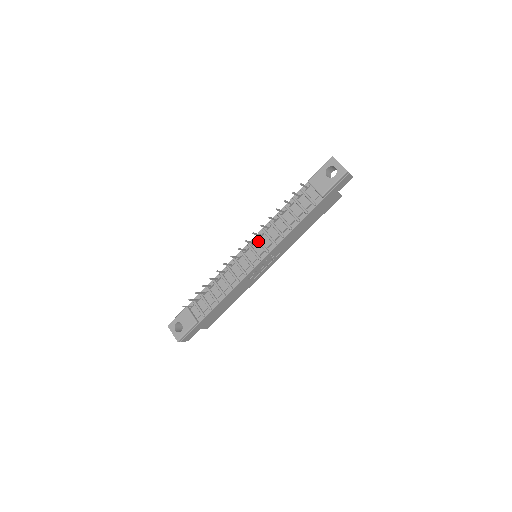
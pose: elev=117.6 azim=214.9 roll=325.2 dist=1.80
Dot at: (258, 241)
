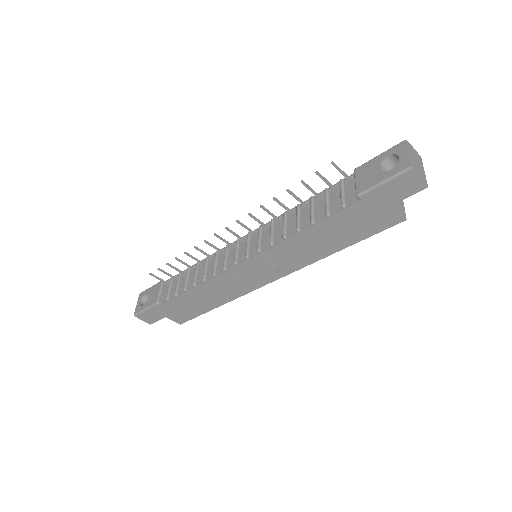
Dot at: (259, 232)
